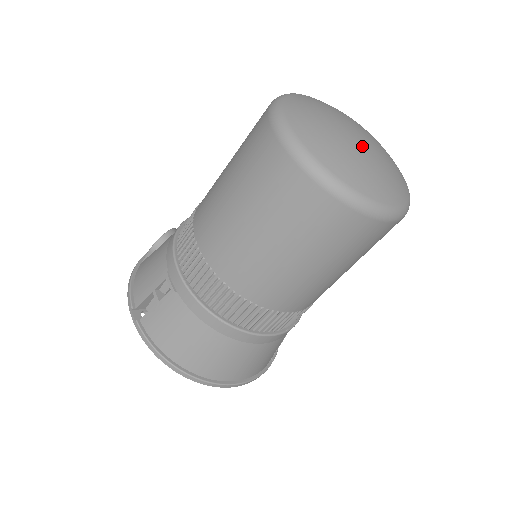
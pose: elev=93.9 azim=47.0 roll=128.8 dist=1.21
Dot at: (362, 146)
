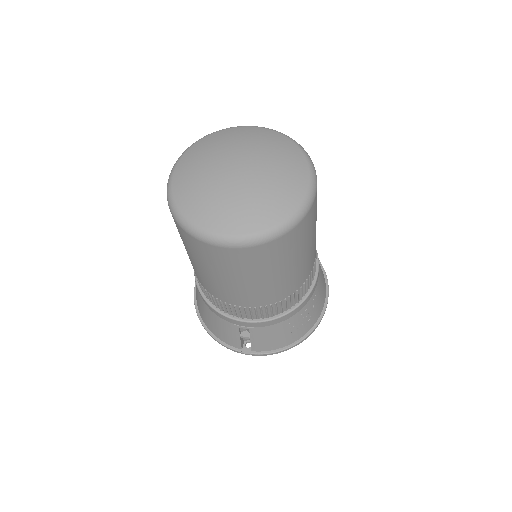
Dot at: (221, 173)
